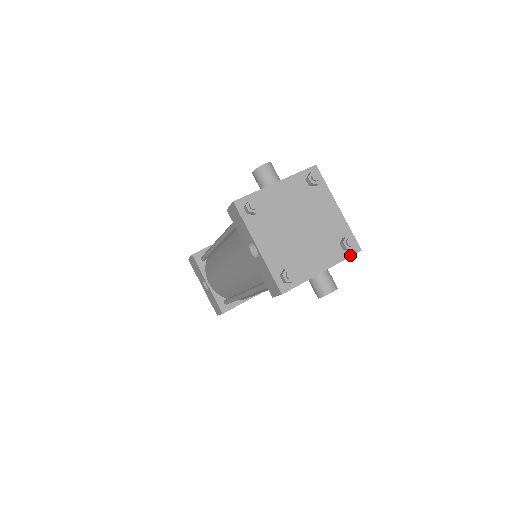
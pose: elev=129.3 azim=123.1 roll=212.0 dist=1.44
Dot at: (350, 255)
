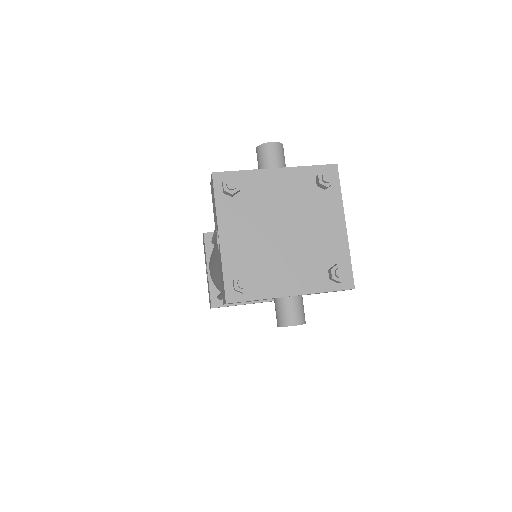
Dot at: (336, 289)
